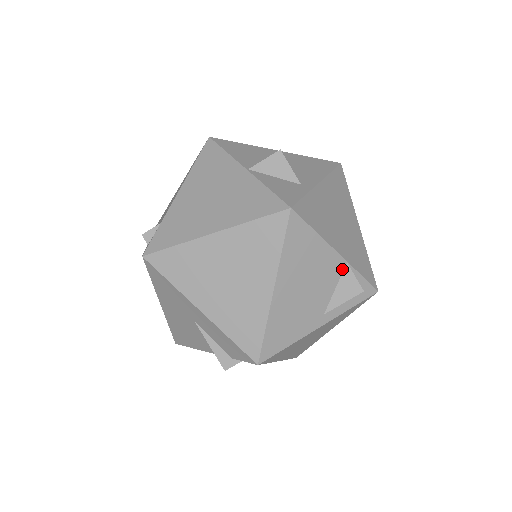
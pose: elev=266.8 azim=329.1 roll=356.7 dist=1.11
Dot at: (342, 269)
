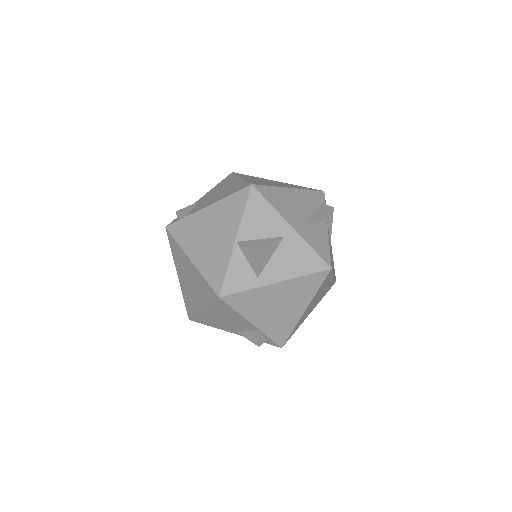
Dot at: (254, 329)
